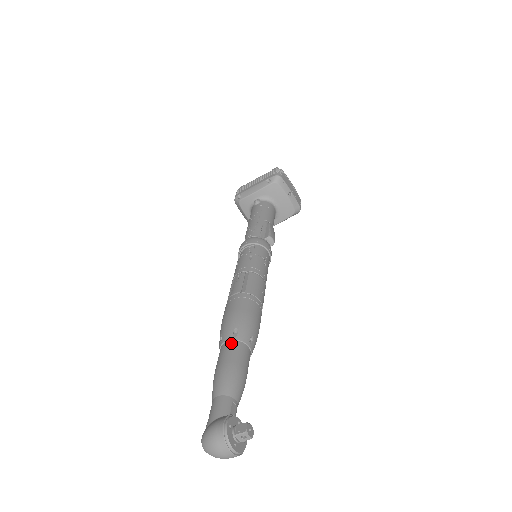
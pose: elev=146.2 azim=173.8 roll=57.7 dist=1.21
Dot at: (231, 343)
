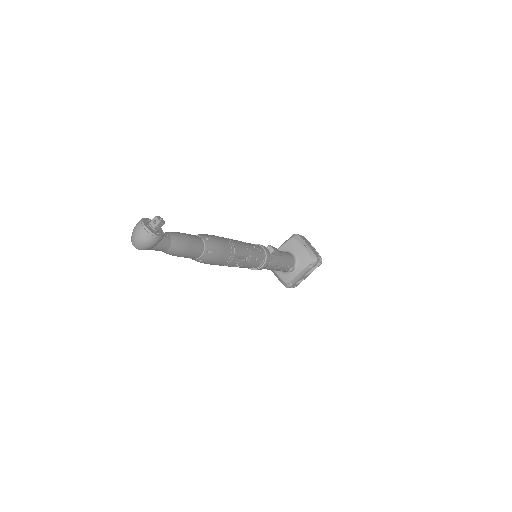
Dot at: occluded
